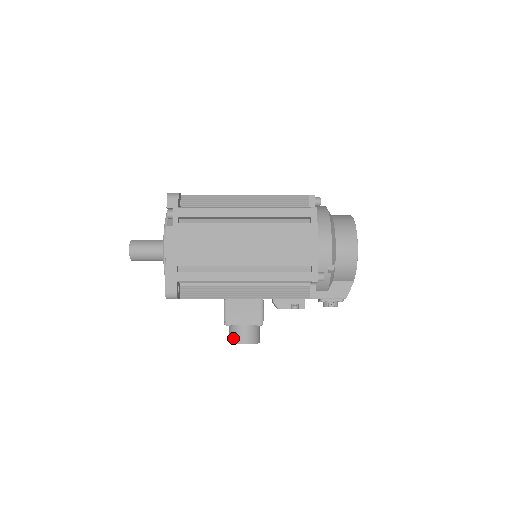
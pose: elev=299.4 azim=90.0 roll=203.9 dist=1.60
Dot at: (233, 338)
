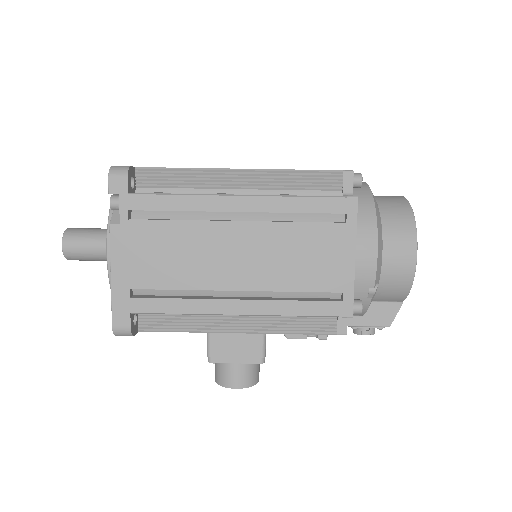
Dot at: (221, 378)
